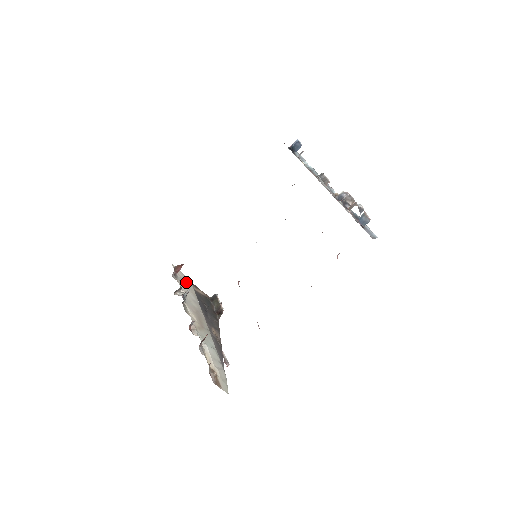
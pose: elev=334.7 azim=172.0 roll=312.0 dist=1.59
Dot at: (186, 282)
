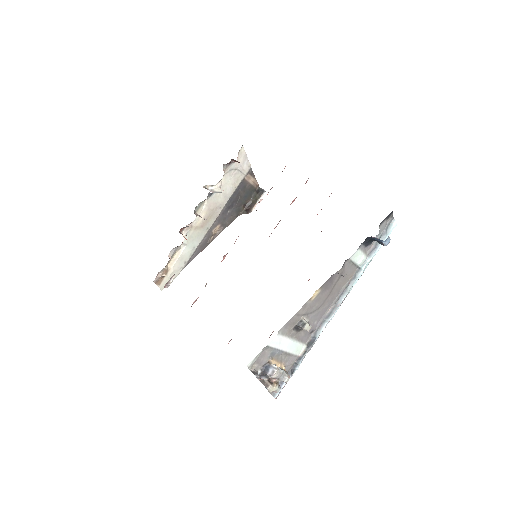
Dot at: (240, 170)
